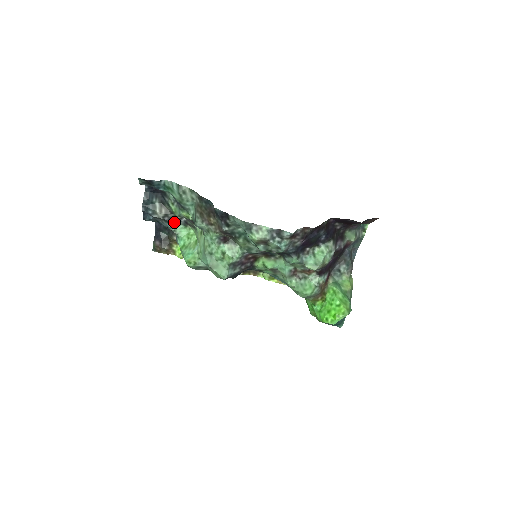
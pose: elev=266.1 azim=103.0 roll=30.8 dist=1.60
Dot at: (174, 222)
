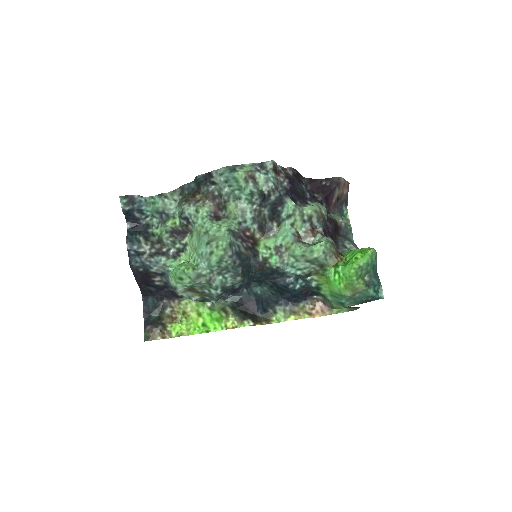
Dot at: (162, 255)
